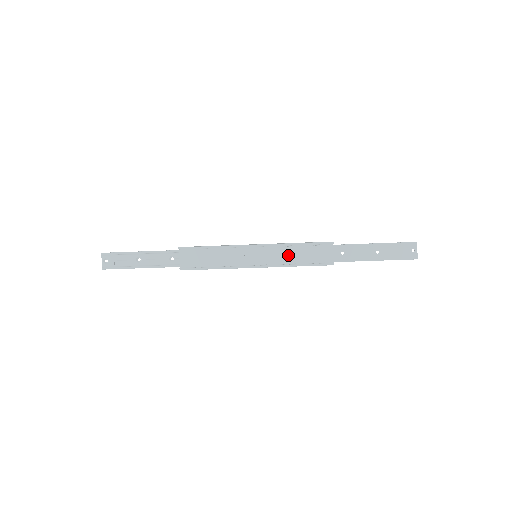
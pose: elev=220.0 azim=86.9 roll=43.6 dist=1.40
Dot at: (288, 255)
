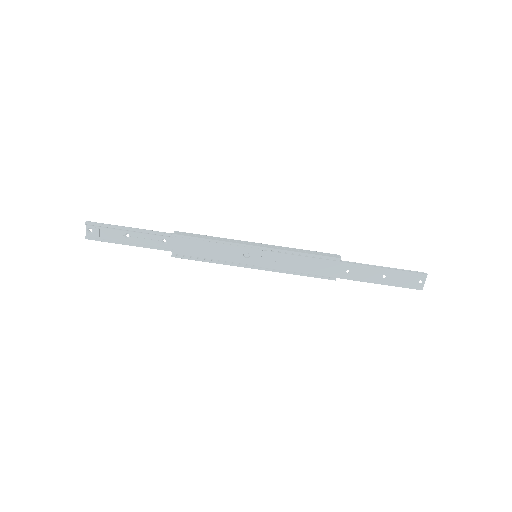
Dot at: (290, 263)
